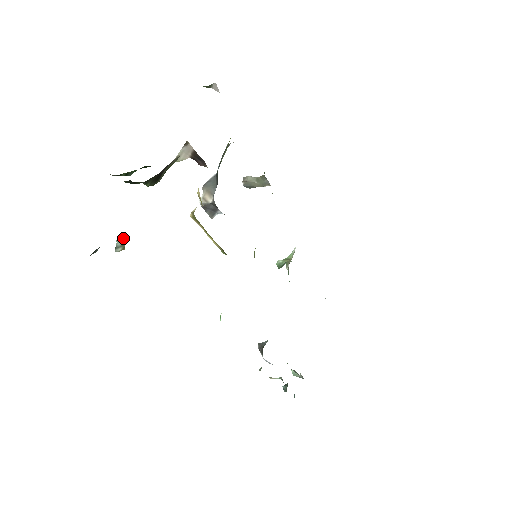
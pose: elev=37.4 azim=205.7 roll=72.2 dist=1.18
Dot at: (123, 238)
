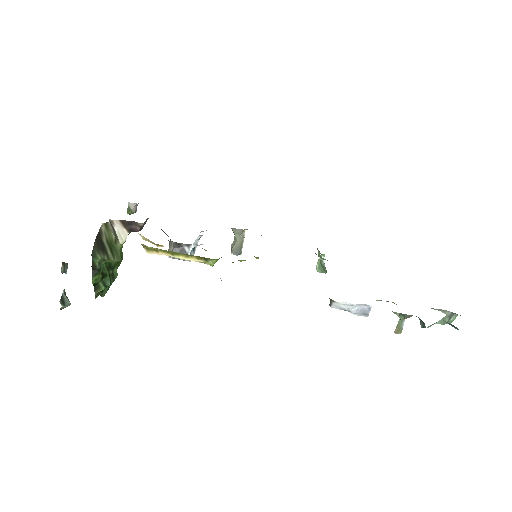
Dot at: (67, 266)
